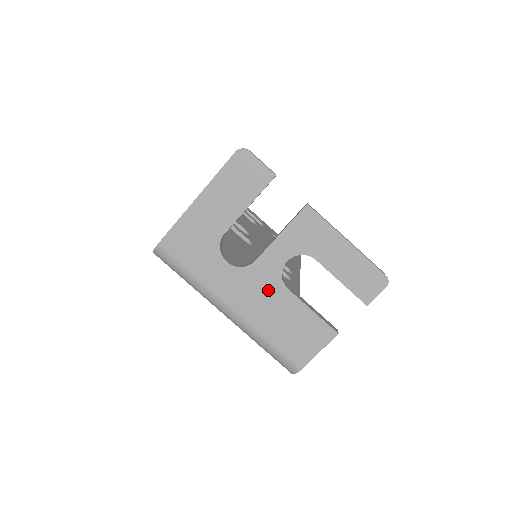
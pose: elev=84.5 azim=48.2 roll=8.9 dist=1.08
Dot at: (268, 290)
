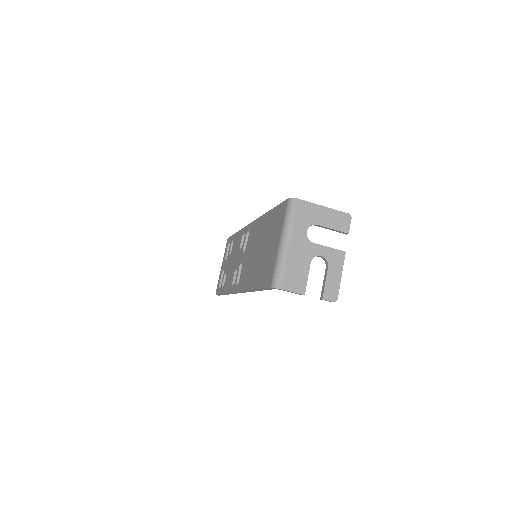
Dot at: (306, 255)
